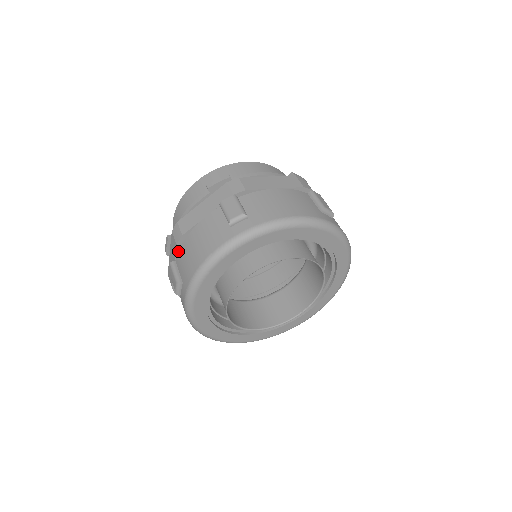
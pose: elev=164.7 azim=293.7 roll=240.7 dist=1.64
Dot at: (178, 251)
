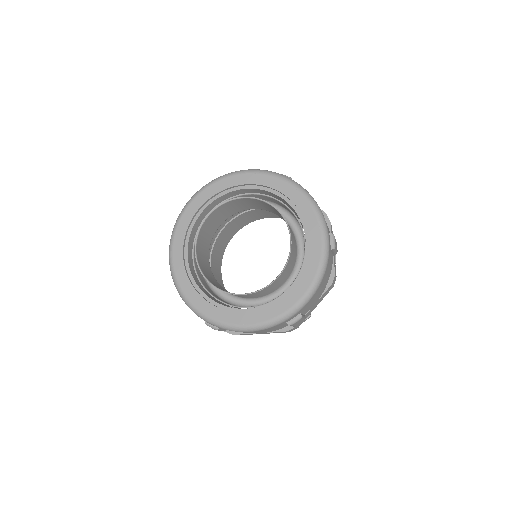
Dot at: occluded
